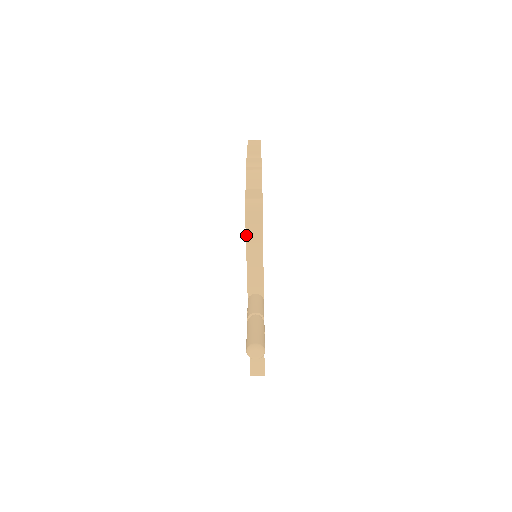
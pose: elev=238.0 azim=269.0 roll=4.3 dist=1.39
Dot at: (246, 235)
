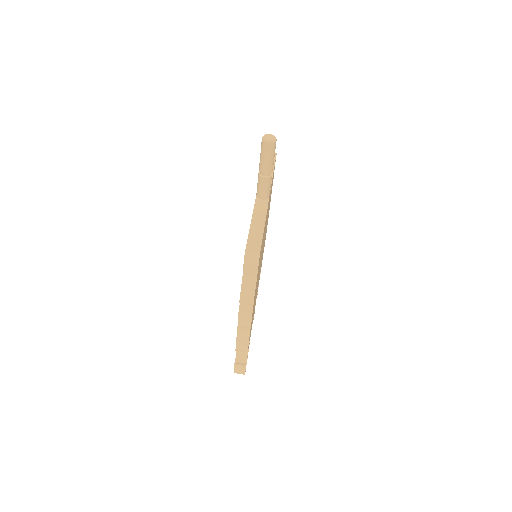
Dot at: occluded
